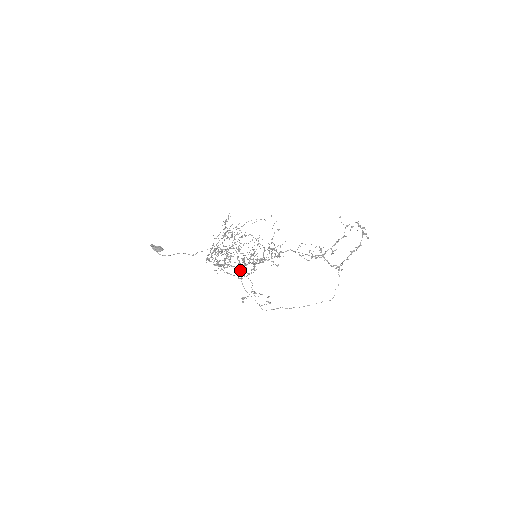
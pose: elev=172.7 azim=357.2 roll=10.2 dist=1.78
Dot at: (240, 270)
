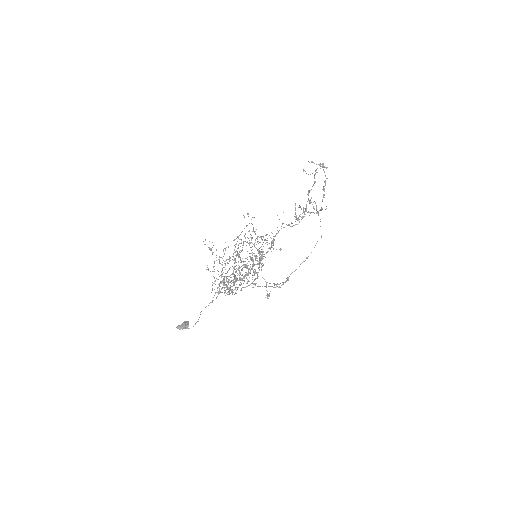
Dot at: occluded
